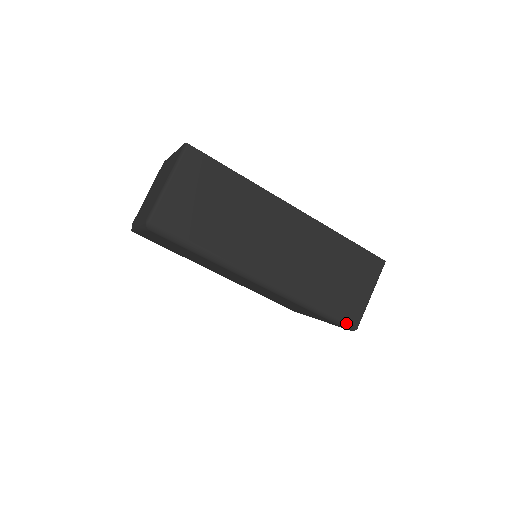
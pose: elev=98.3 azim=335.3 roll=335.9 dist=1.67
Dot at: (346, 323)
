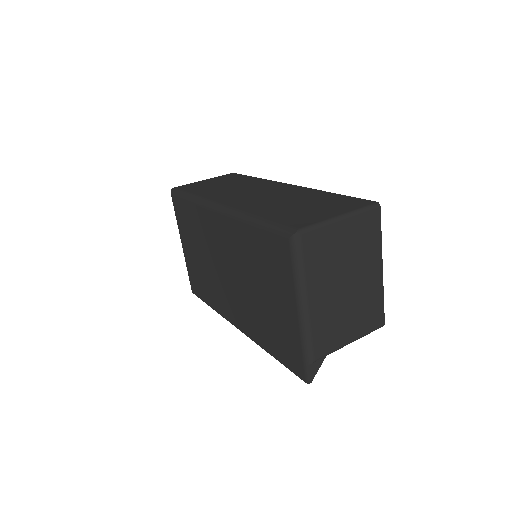
Dot at: (285, 227)
